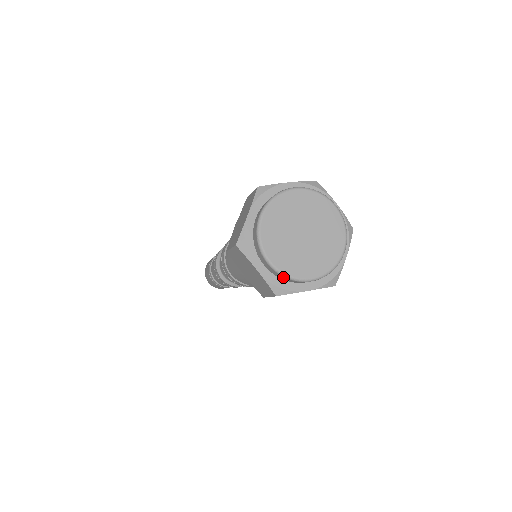
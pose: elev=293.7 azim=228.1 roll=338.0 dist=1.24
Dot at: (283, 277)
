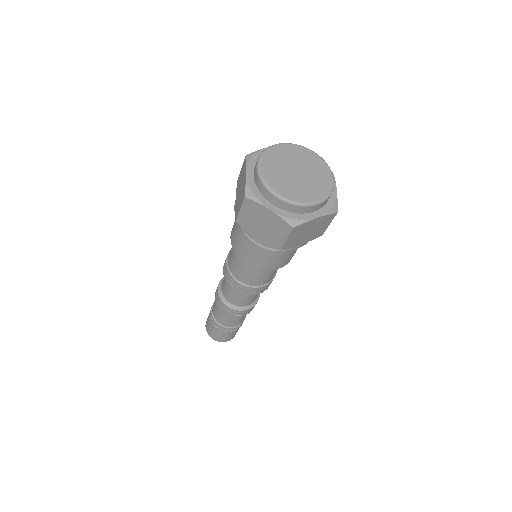
Dot at: (293, 206)
